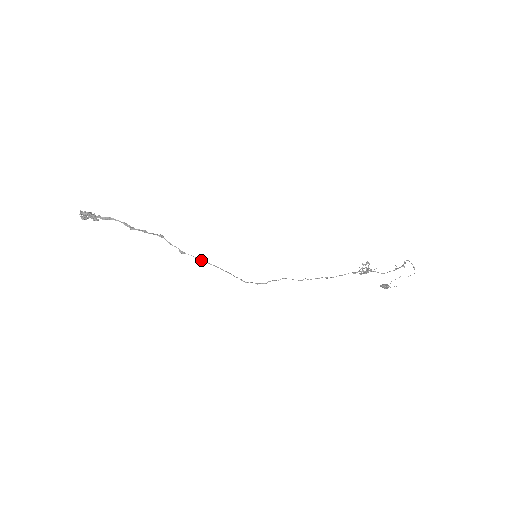
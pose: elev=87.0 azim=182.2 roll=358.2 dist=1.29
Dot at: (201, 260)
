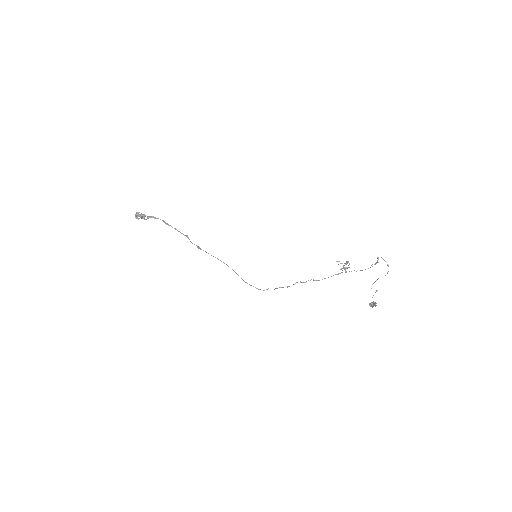
Dot at: (213, 256)
